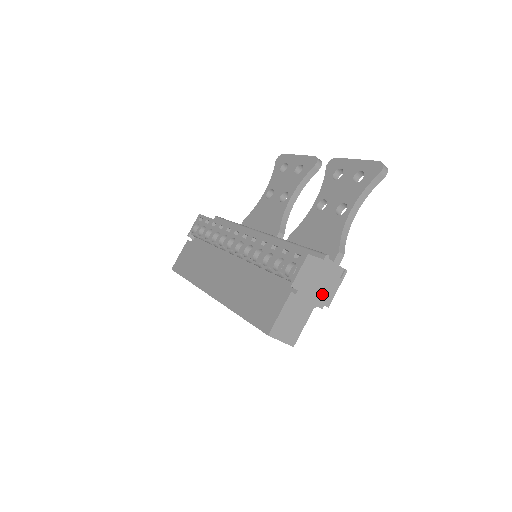
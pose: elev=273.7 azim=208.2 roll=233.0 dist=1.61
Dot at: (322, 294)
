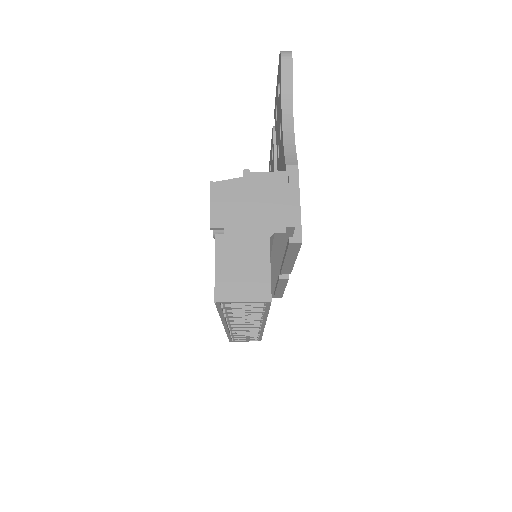
Dot at: (270, 215)
